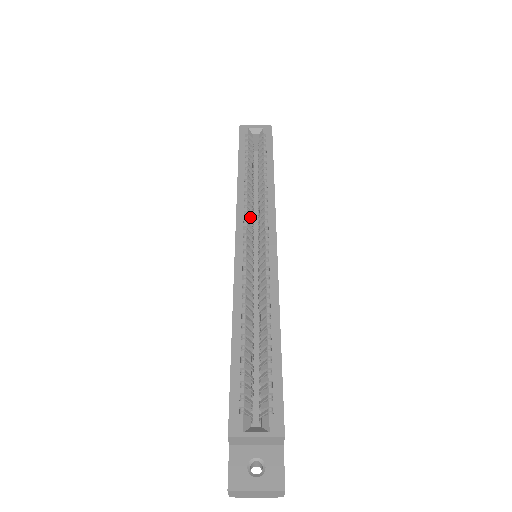
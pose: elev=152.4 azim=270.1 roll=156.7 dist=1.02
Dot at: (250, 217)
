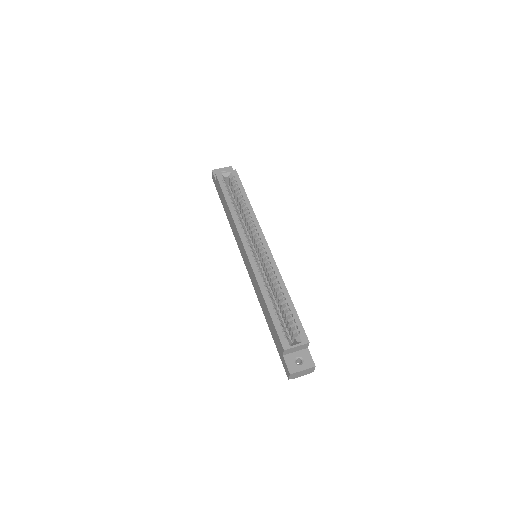
Dot at: occluded
